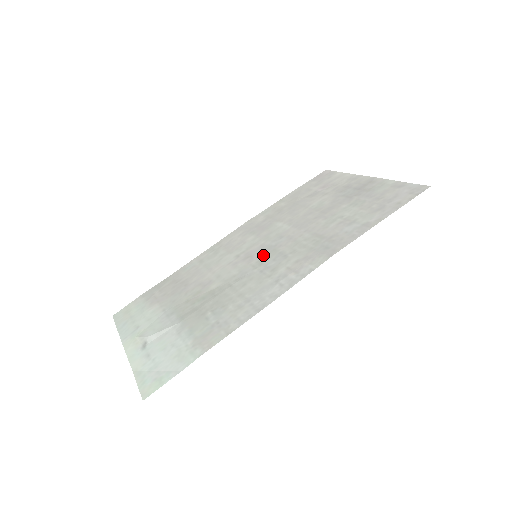
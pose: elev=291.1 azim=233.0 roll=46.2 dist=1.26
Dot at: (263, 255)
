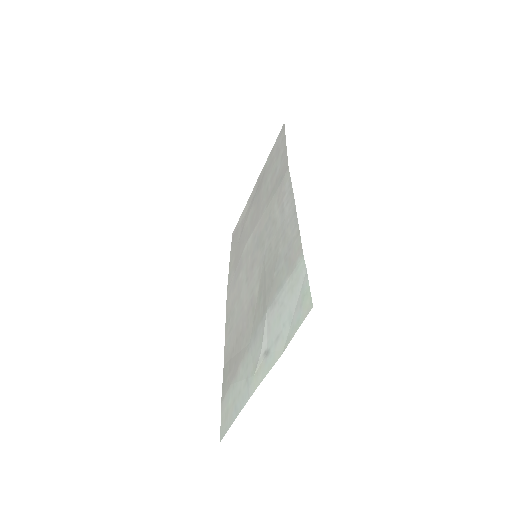
Dot at: (258, 246)
